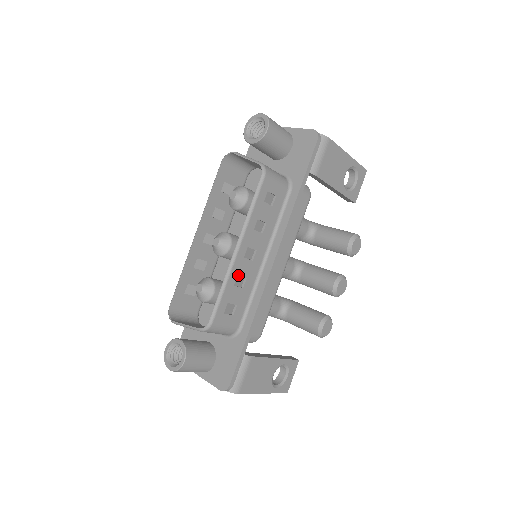
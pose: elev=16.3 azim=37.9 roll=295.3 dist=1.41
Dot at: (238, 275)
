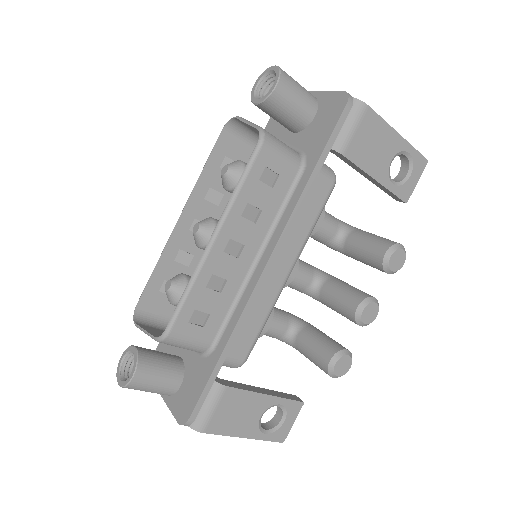
Dot at: (213, 274)
